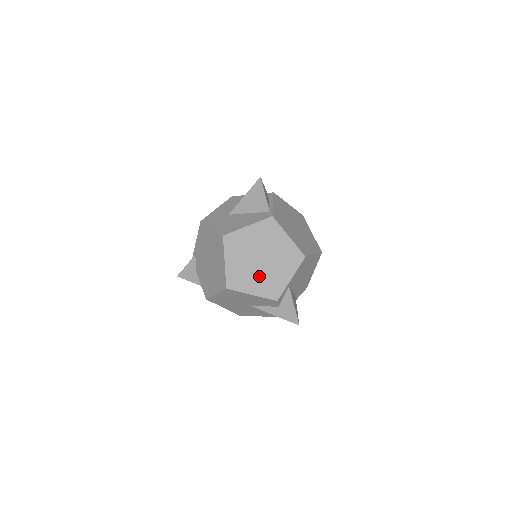
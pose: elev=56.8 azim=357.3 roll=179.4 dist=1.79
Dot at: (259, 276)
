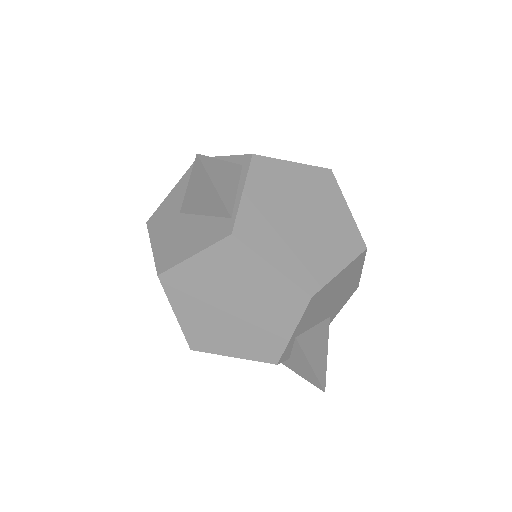
Dot at: (236, 331)
